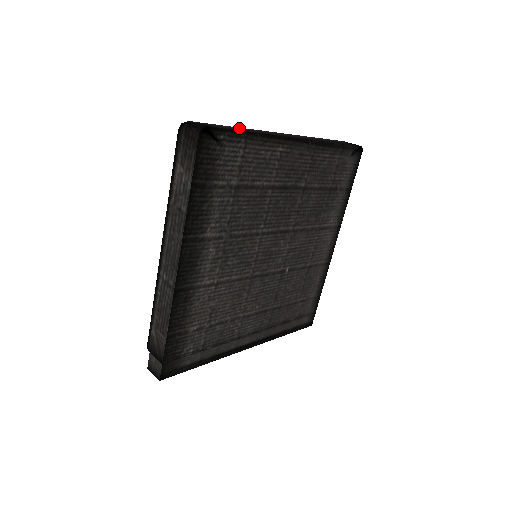
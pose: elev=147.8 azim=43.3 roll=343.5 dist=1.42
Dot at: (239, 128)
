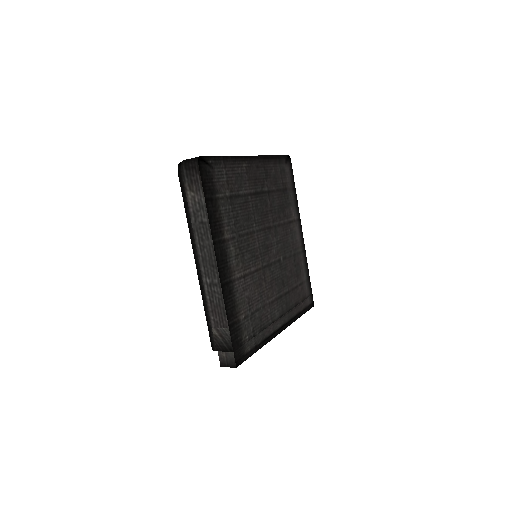
Dot at: occluded
